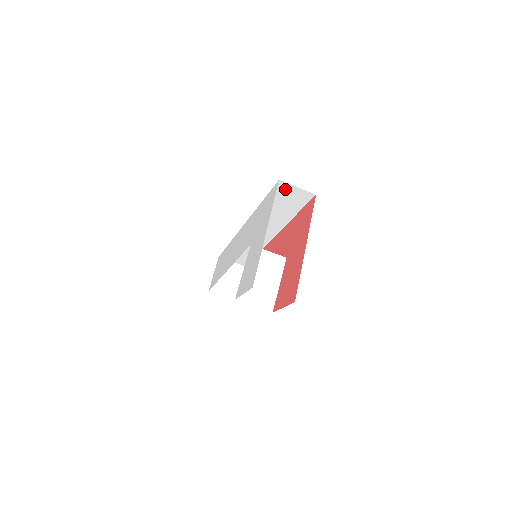
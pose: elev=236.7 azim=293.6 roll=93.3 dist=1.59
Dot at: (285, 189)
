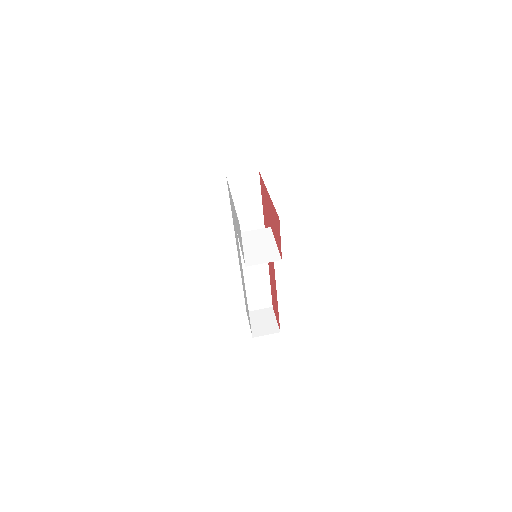
Dot at: (236, 183)
